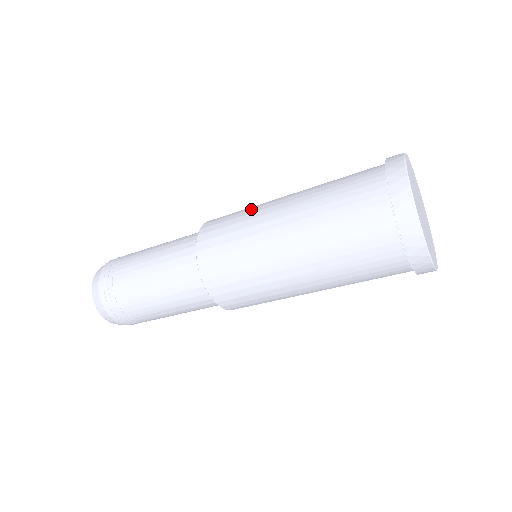
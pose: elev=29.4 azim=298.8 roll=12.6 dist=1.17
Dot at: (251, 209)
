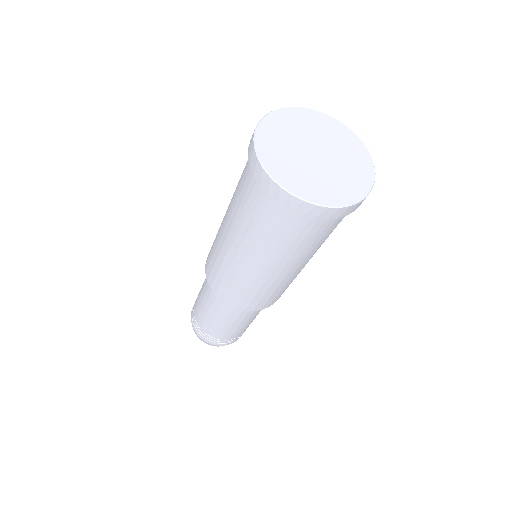
Dot at: occluded
